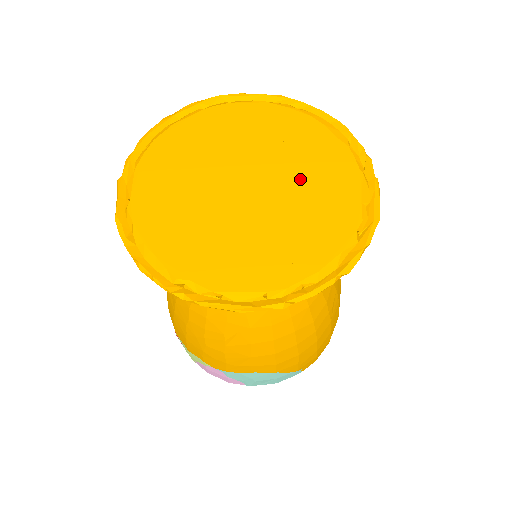
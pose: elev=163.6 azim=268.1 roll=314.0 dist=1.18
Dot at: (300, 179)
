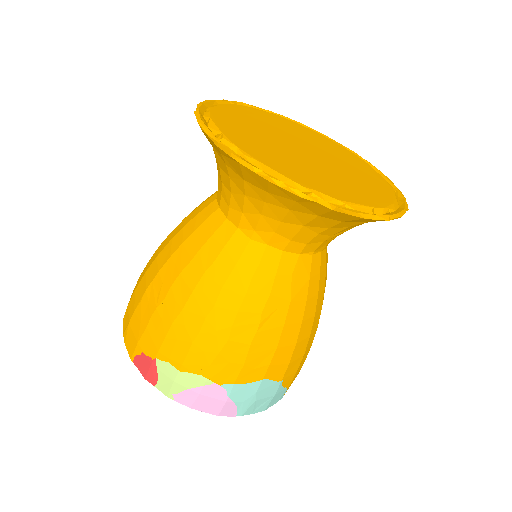
Dot at: (337, 157)
